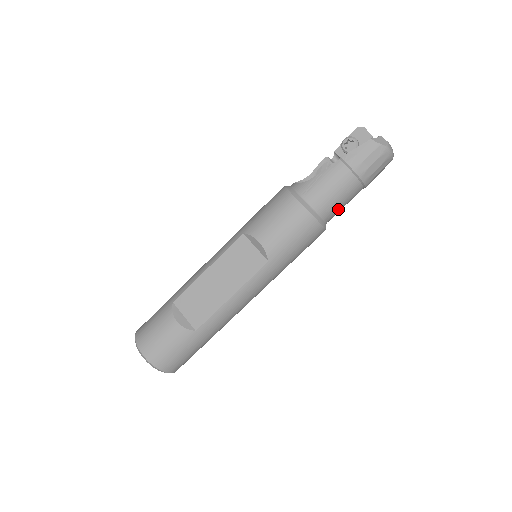
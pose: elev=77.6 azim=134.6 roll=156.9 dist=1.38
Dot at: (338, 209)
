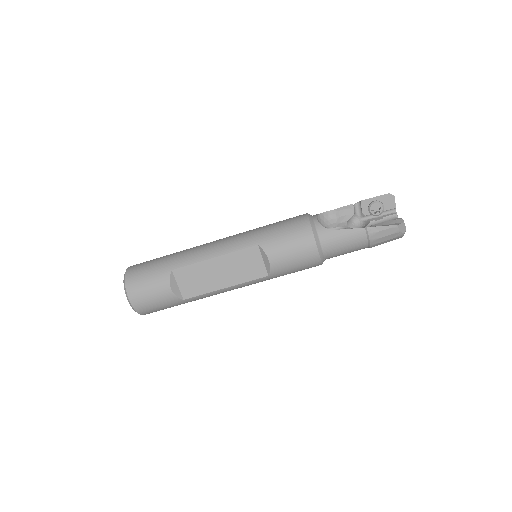
Dot at: occluded
